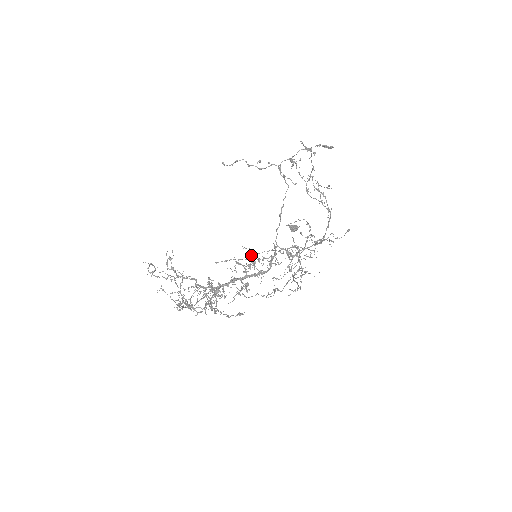
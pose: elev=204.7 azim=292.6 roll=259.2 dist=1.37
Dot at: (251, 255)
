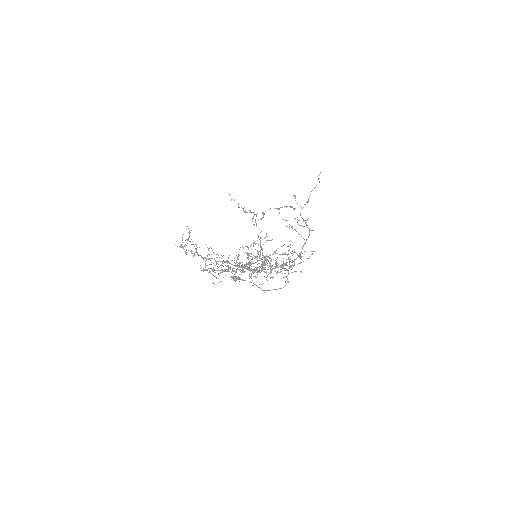
Dot at: (257, 251)
